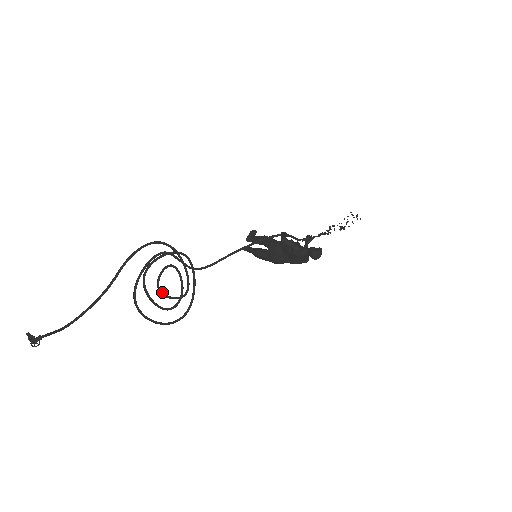
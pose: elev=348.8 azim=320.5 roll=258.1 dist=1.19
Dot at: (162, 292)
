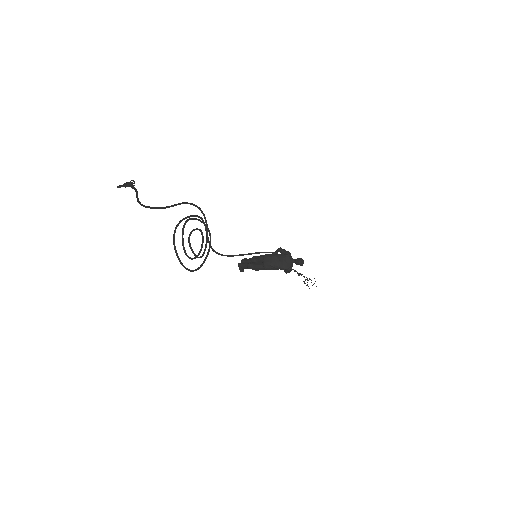
Dot at: (189, 242)
